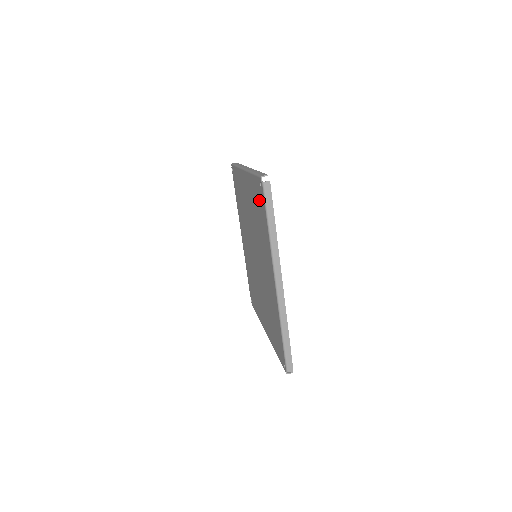
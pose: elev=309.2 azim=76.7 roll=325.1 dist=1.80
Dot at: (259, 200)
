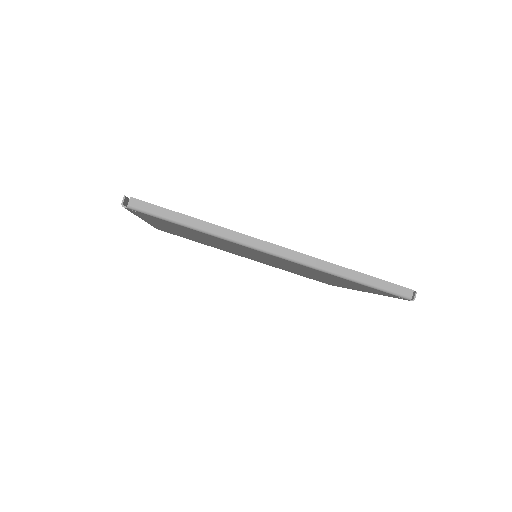
Dot at: occluded
